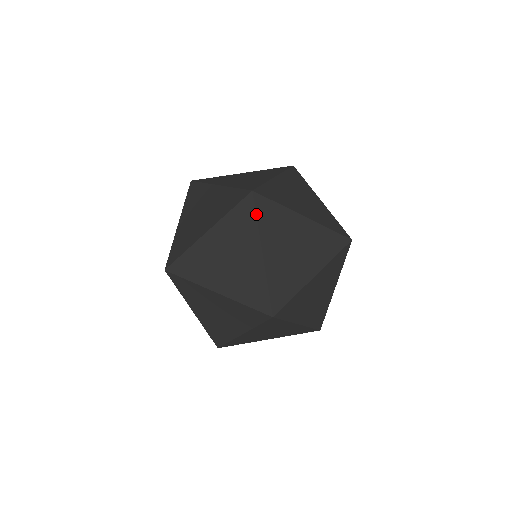
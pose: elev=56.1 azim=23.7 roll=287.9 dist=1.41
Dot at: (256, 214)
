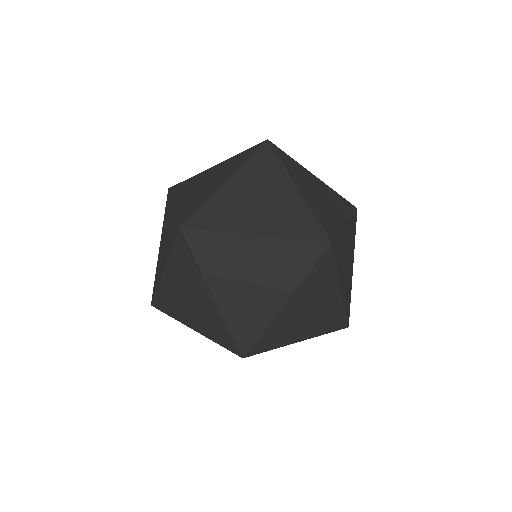
Dot at: (185, 180)
